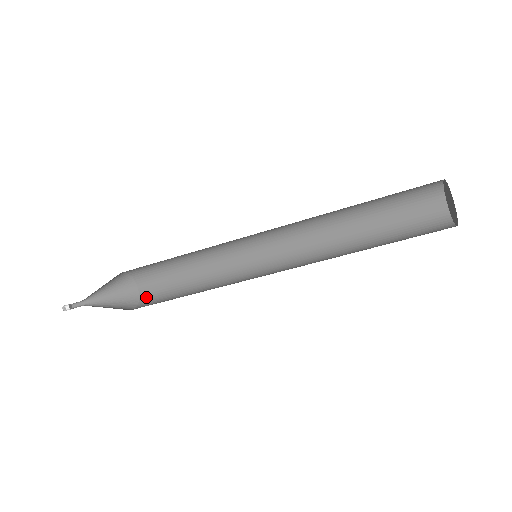
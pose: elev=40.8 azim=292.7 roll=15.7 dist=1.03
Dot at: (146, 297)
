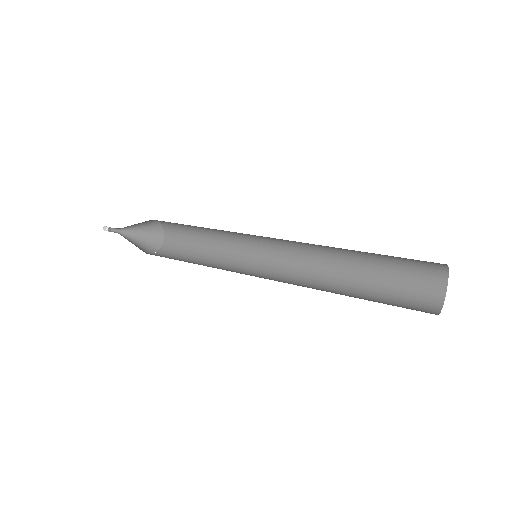
Dot at: (169, 230)
